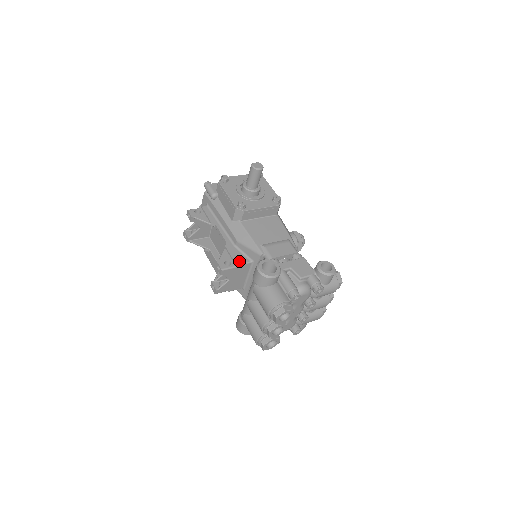
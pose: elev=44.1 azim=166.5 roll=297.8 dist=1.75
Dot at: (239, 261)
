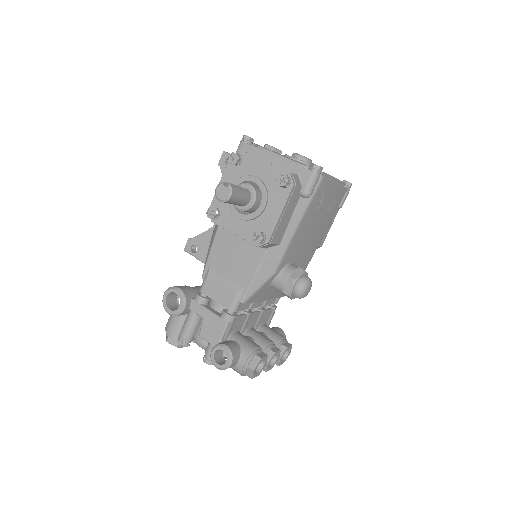
Dot at: (202, 257)
